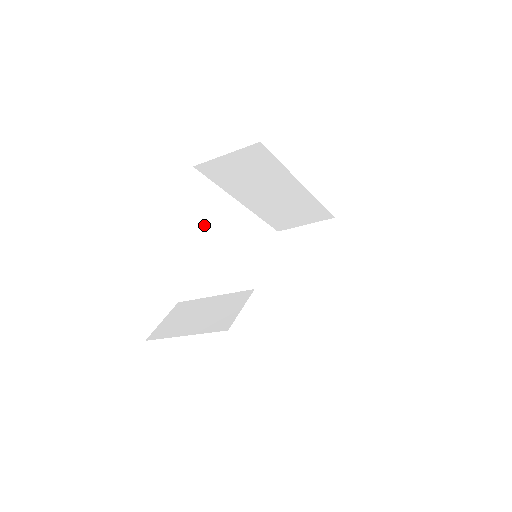
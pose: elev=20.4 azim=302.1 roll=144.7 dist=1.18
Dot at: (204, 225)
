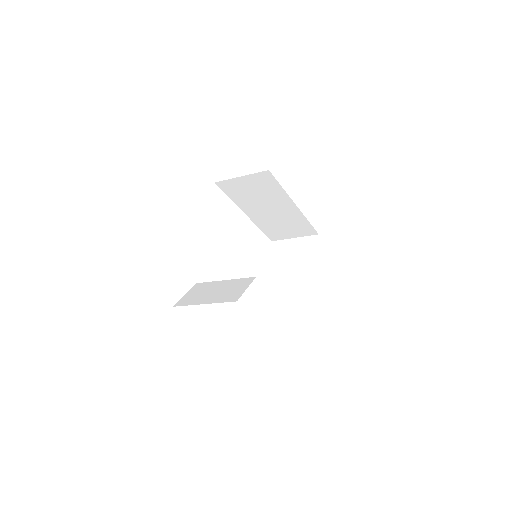
Dot at: (224, 227)
